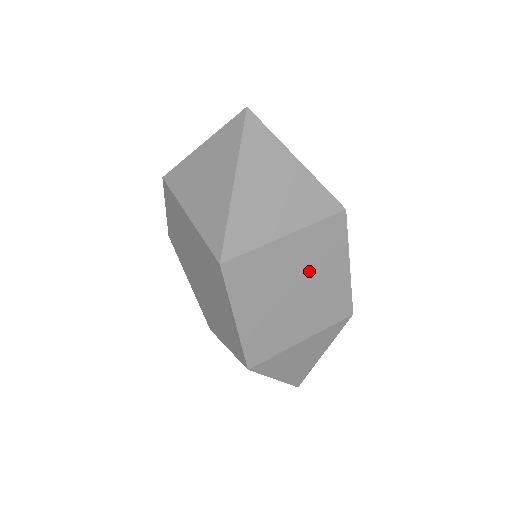
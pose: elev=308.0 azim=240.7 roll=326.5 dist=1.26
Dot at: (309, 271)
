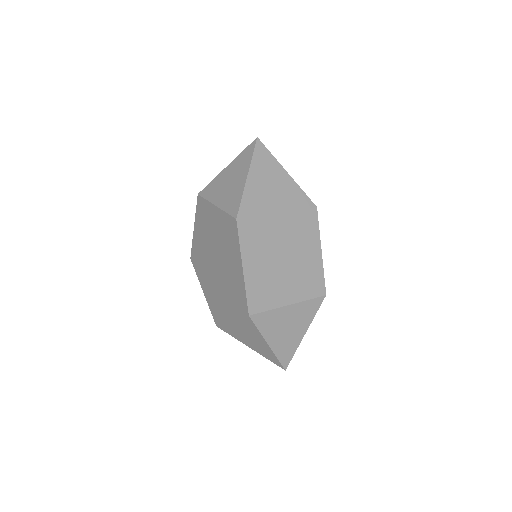
Dot at: (294, 245)
